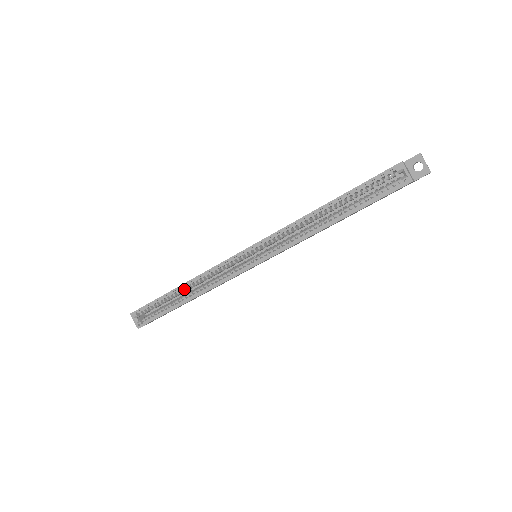
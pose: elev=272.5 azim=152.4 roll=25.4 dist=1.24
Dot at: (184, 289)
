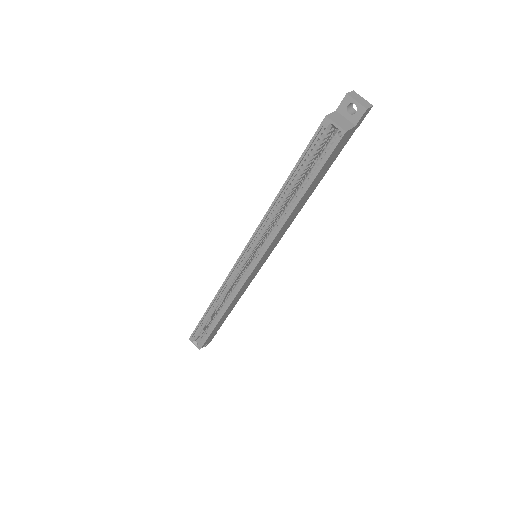
Dot at: (214, 306)
